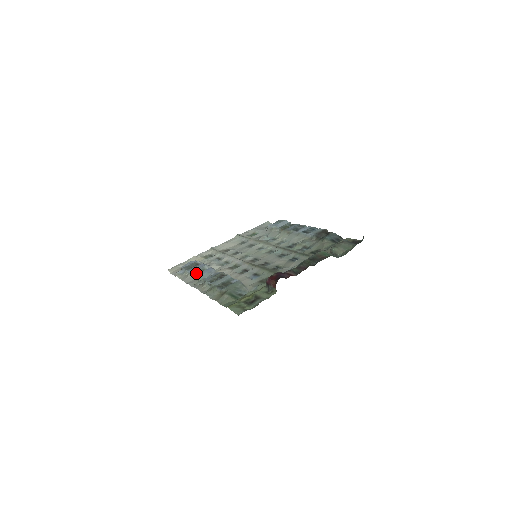
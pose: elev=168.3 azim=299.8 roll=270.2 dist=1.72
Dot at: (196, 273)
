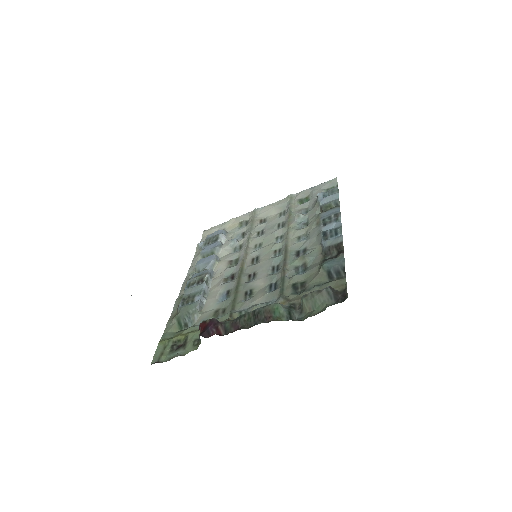
Dot at: (204, 255)
